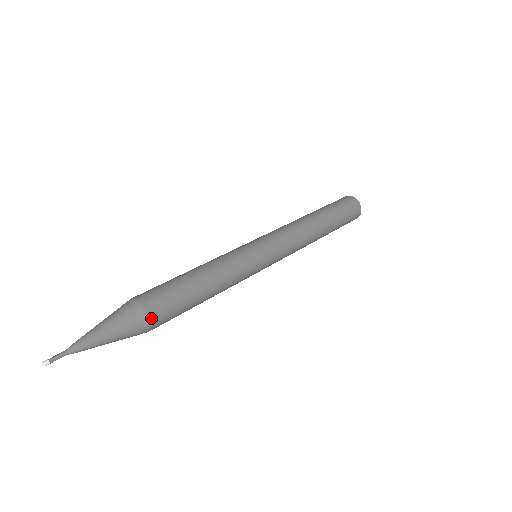
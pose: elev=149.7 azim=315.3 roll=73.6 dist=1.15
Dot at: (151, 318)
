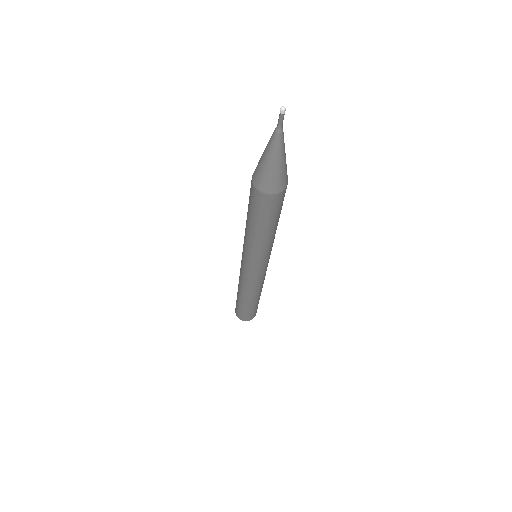
Dot at: occluded
